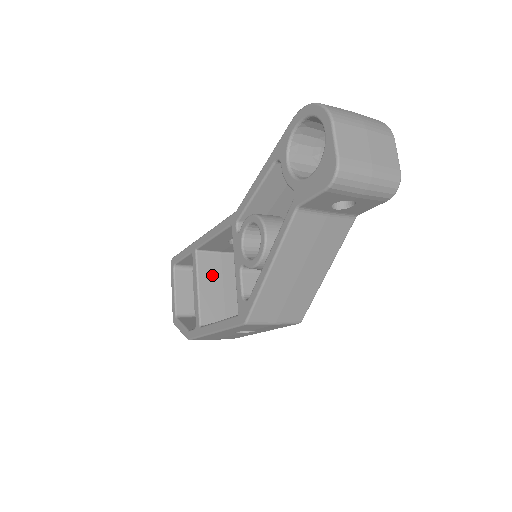
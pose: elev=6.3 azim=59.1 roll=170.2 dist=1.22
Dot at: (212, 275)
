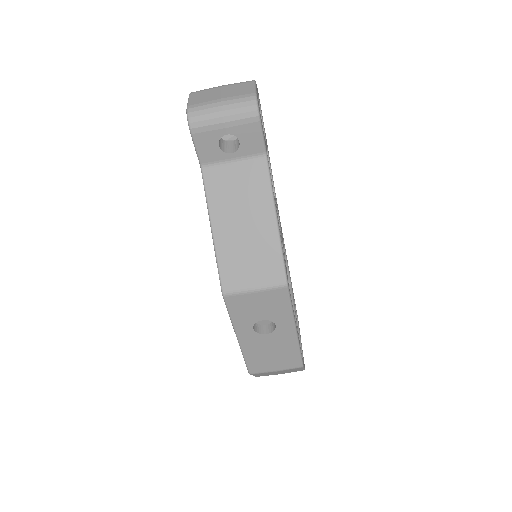
Dot at: occluded
